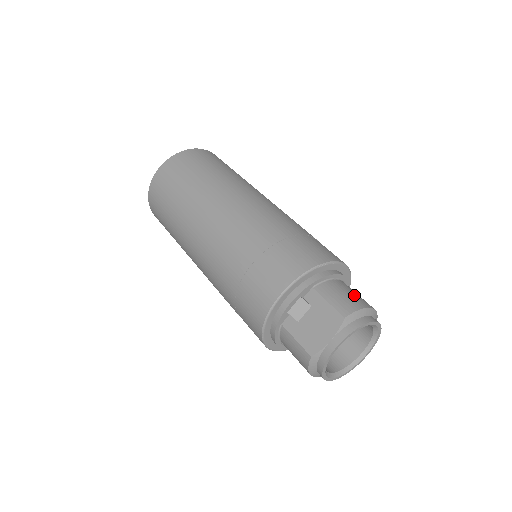
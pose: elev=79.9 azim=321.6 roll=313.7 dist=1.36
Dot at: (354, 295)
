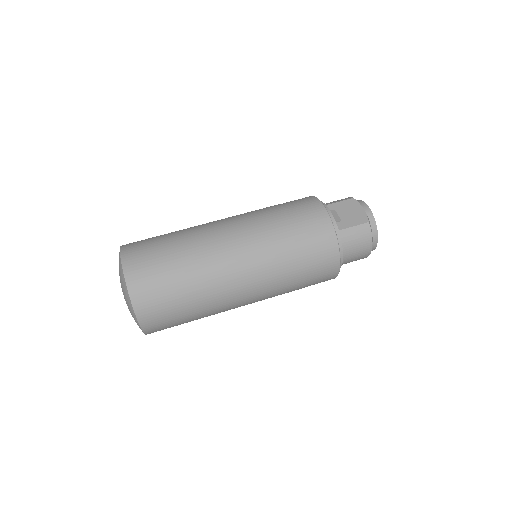
Dot at: occluded
